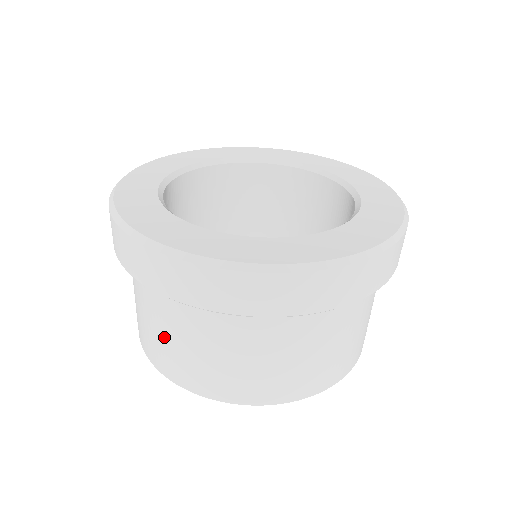
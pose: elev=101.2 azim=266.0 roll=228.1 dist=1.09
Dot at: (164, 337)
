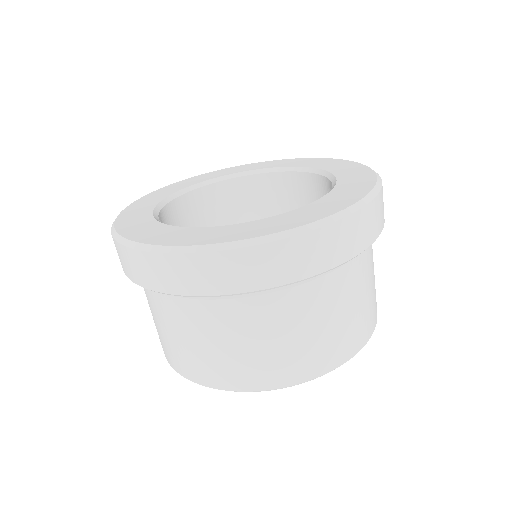
Dot at: (254, 346)
